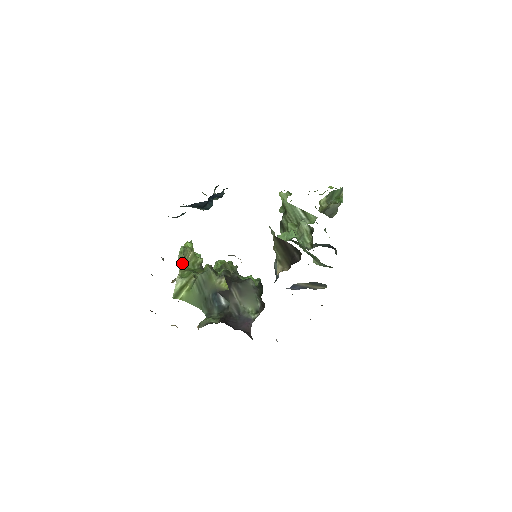
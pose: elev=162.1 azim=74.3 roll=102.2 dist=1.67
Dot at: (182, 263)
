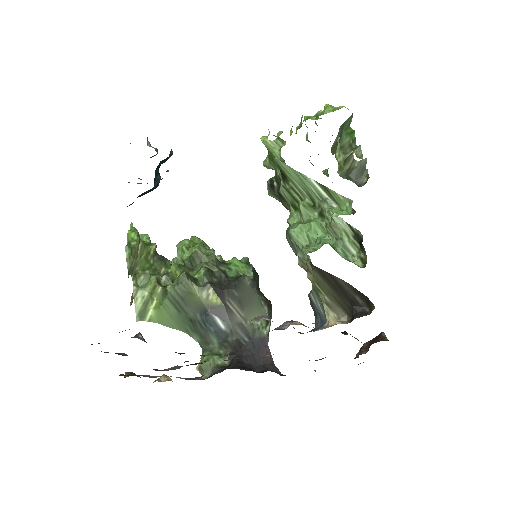
Dot at: (133, 268)
